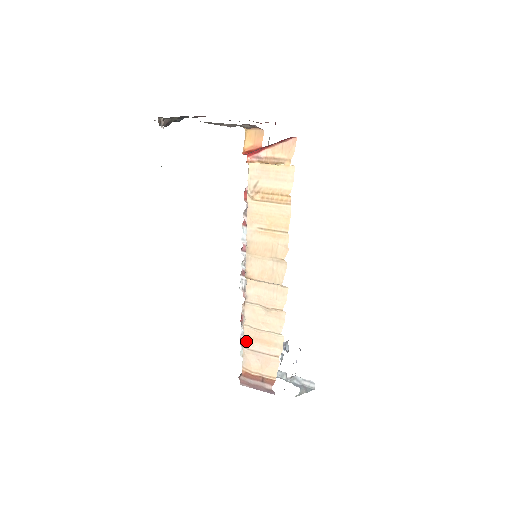
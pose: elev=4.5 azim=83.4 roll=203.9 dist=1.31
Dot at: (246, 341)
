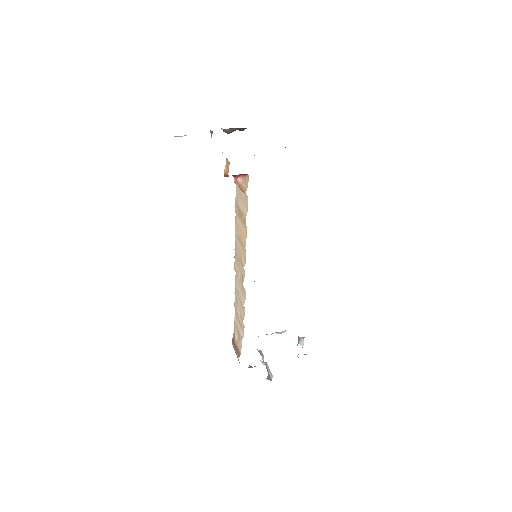
Dot at: (235, 315)
